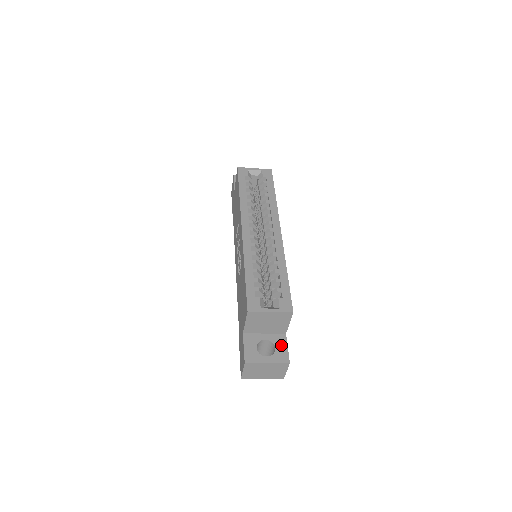
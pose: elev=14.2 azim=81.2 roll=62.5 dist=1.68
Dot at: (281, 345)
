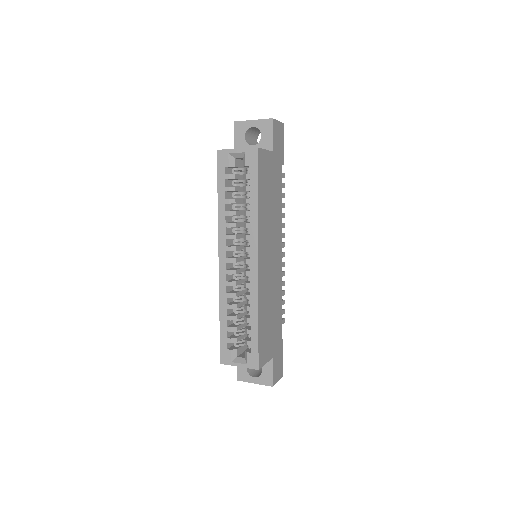
Dot at: (267, 369)
